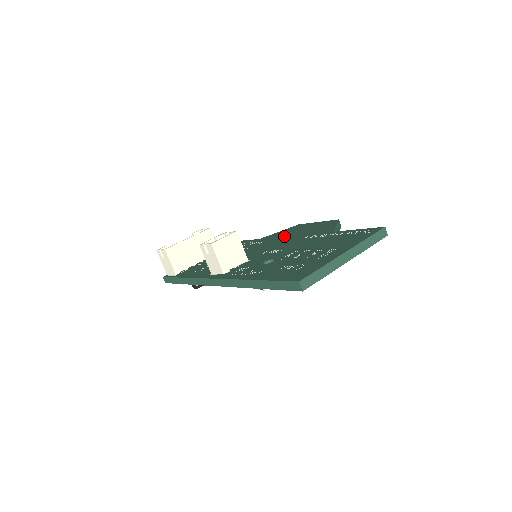
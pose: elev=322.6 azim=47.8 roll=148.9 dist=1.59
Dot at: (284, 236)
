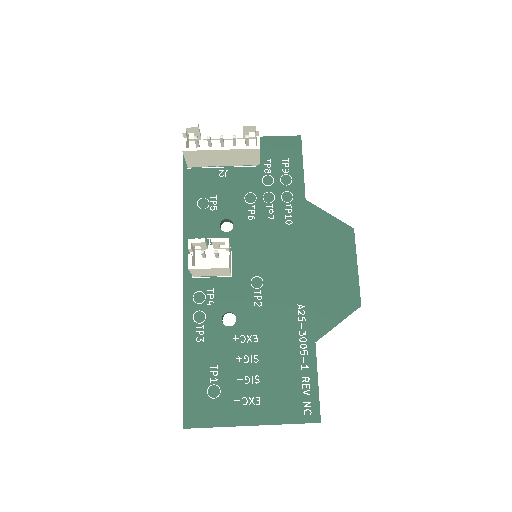
Dot at: (309, 251)
